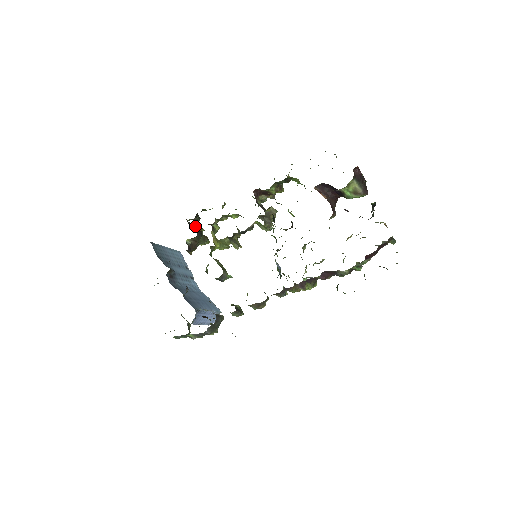
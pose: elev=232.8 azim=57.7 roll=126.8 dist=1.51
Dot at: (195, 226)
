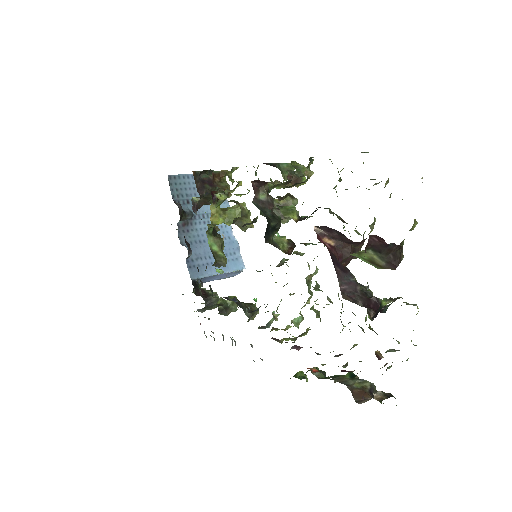
Dot at: (210, 175)
